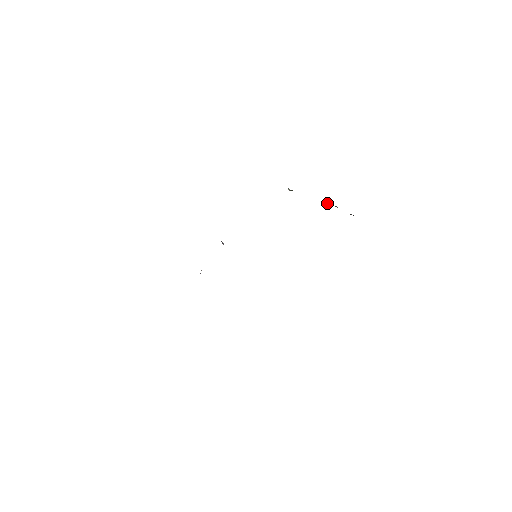
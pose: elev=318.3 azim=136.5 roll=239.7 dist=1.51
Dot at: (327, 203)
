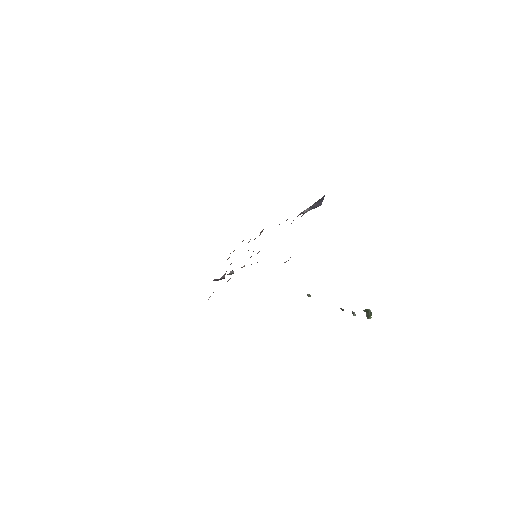
Dot at: occluded
